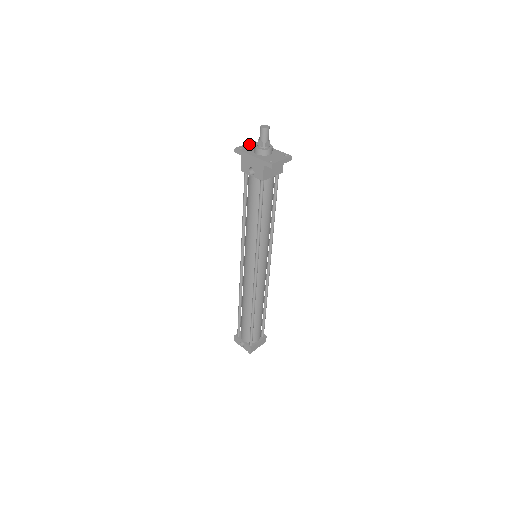
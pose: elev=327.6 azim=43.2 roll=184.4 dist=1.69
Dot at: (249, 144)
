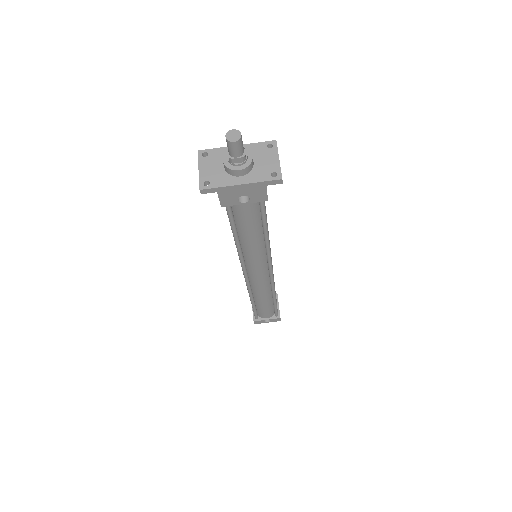
Dot at: (202, 165)
